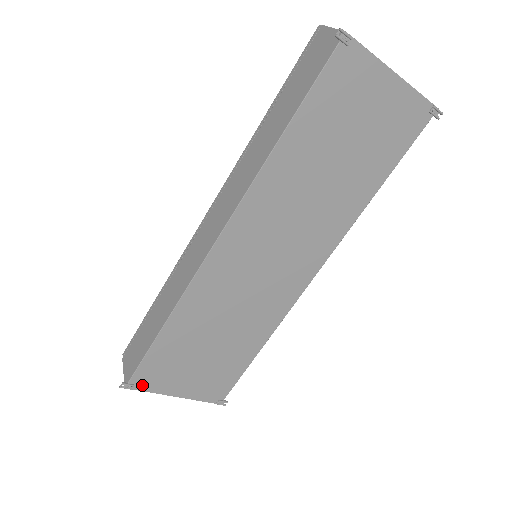
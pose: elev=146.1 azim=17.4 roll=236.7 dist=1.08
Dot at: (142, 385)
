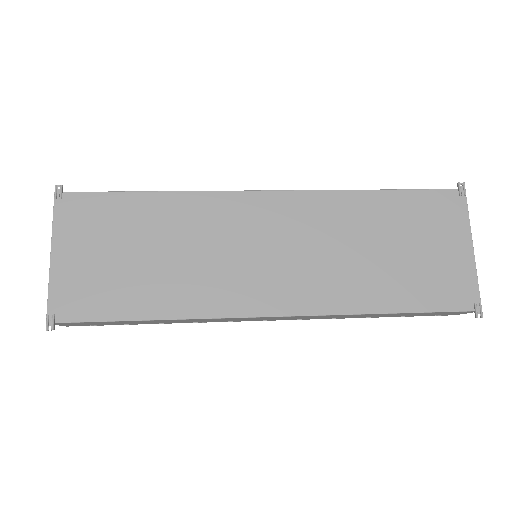
Dot at: (63, 208)
